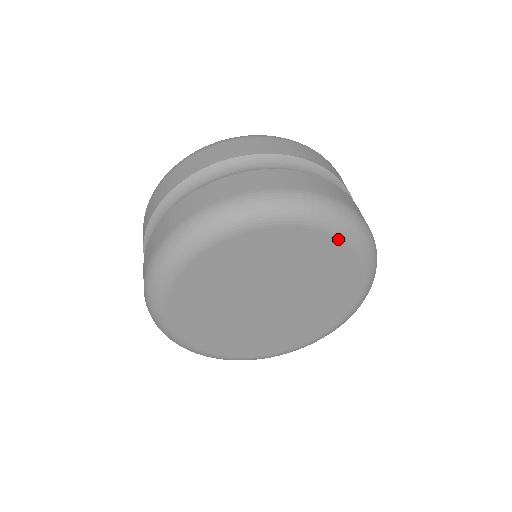
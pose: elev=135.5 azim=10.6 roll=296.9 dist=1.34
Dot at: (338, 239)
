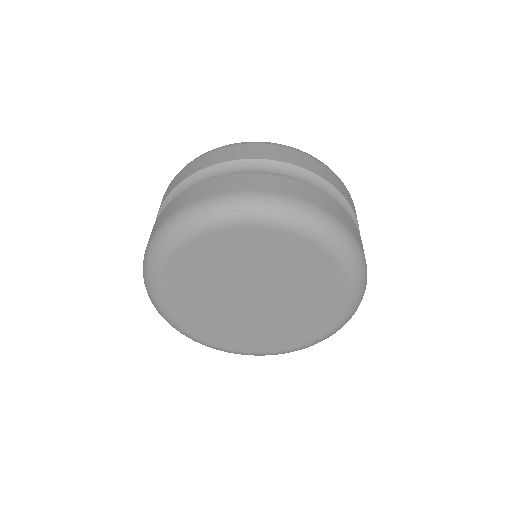
Dot at: (343, 310)
